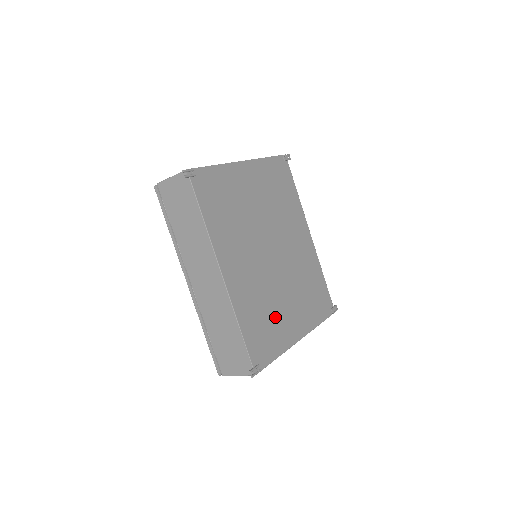
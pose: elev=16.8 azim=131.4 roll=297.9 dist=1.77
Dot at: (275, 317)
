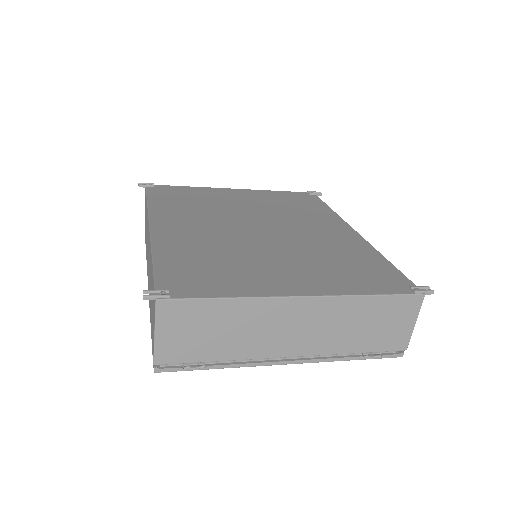
Dot at: (240, 267)
